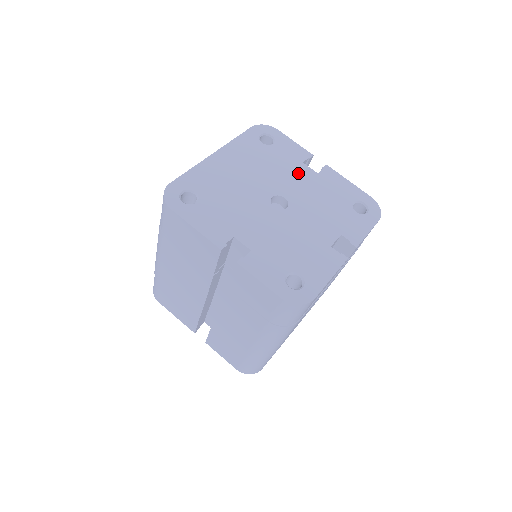
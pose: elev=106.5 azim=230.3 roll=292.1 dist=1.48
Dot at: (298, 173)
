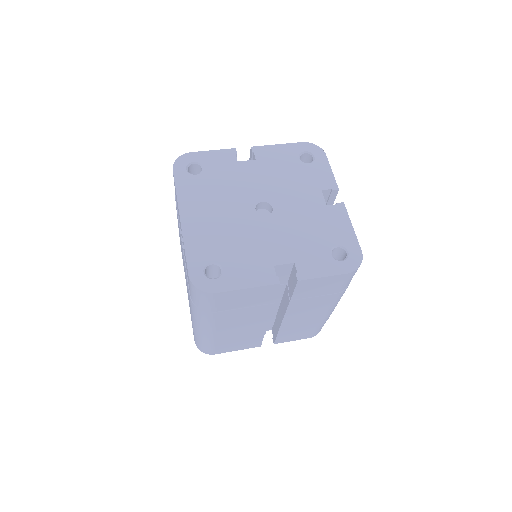
Dot at: (245, 173)
